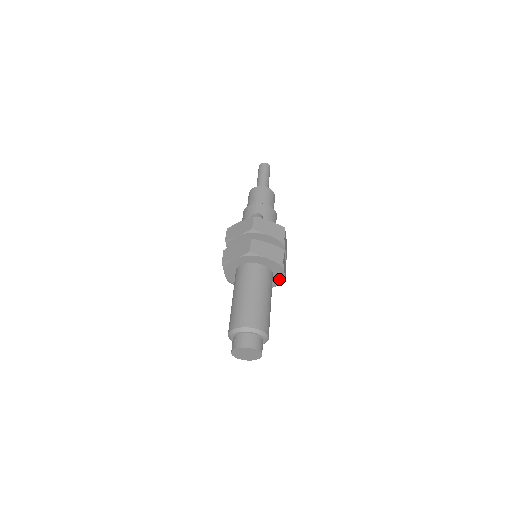
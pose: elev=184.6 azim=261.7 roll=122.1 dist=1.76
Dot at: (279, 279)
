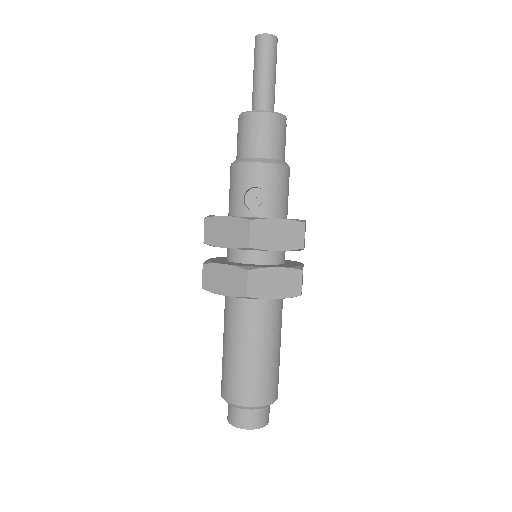
Dot at: occluded
